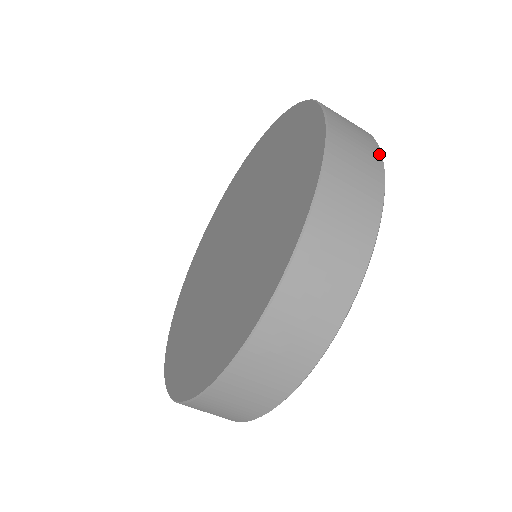
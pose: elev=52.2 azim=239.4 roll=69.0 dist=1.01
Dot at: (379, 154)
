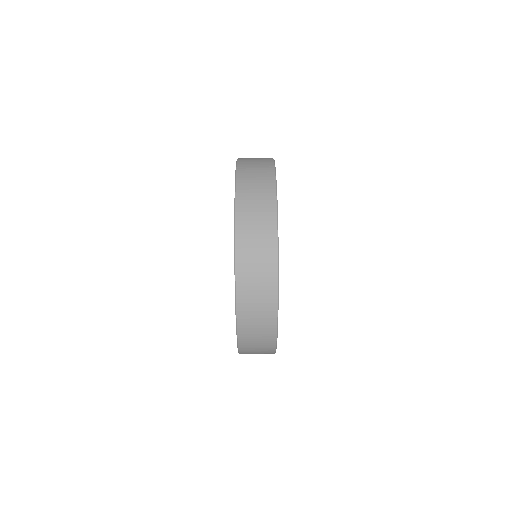
Dot at: (271, 160)
